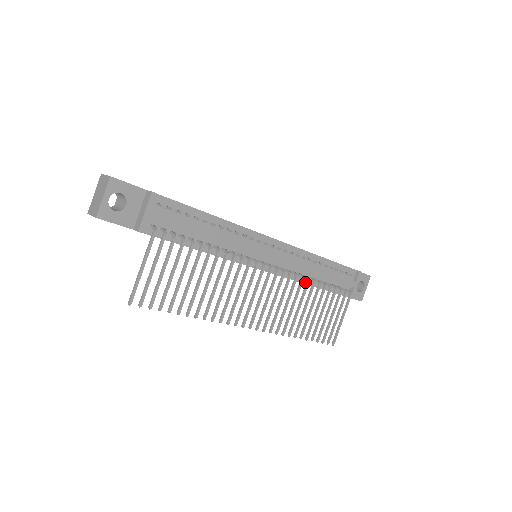
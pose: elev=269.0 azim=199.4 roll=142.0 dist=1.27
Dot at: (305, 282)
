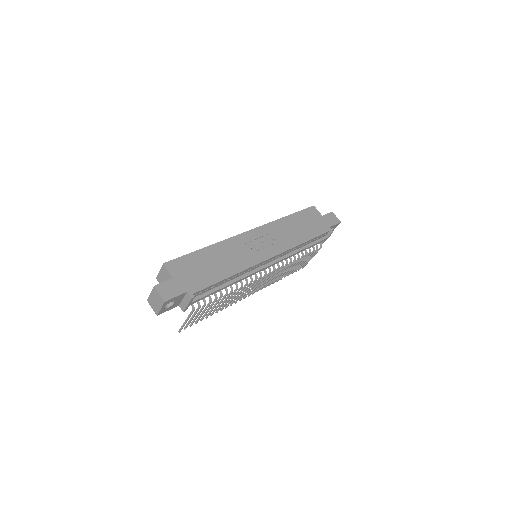
Dot at: occluded
